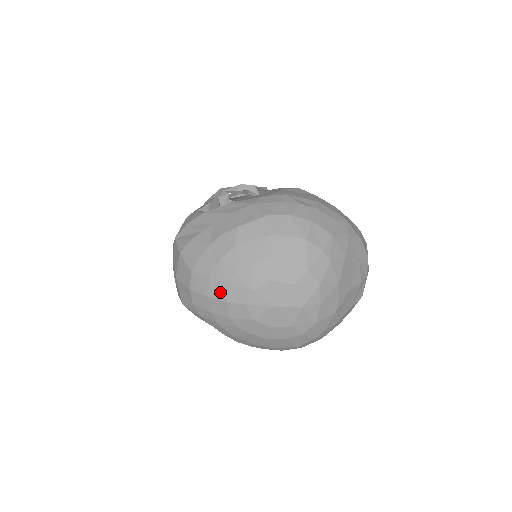
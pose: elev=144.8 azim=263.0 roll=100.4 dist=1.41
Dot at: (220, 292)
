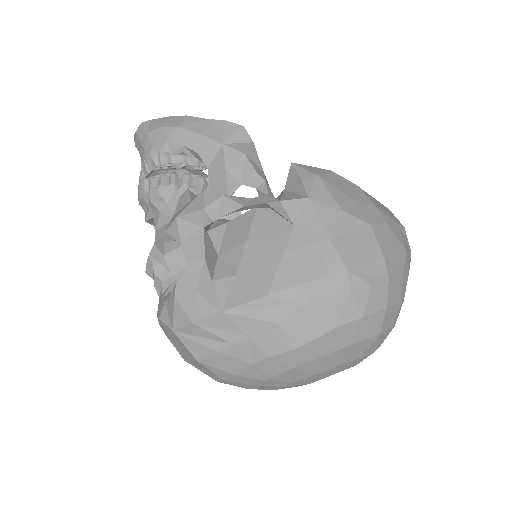
Dot at: (266, 389)
